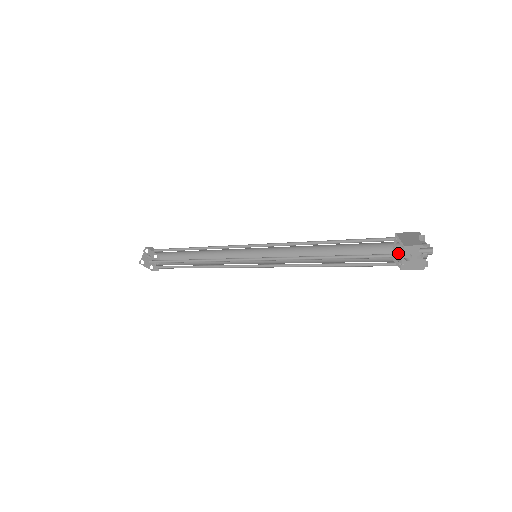
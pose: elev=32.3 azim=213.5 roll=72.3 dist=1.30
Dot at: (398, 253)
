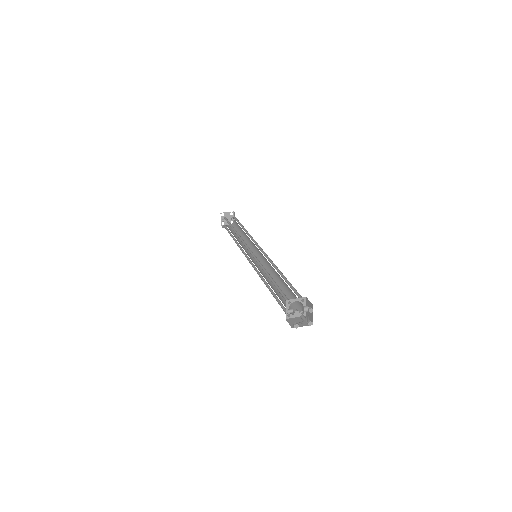
Dot at: (301, 303)
